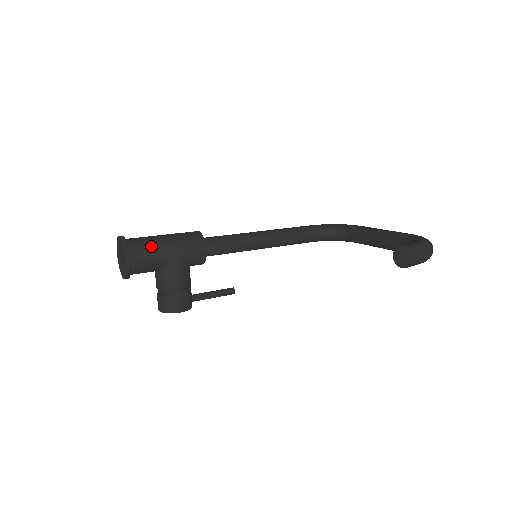
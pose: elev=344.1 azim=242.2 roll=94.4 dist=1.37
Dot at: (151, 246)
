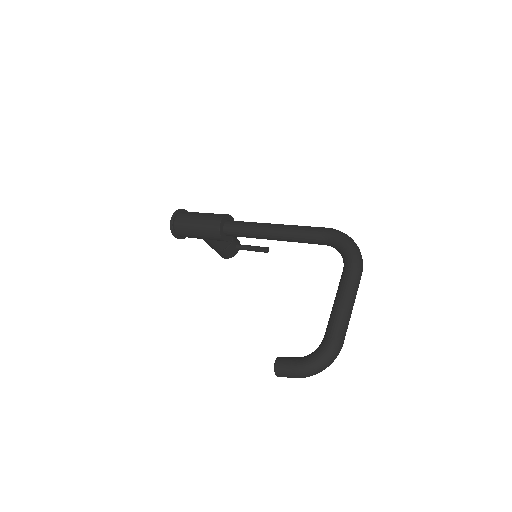
Dot at: (187, 230)
